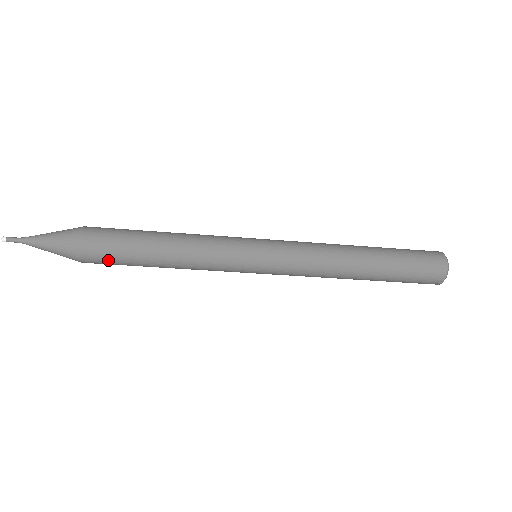
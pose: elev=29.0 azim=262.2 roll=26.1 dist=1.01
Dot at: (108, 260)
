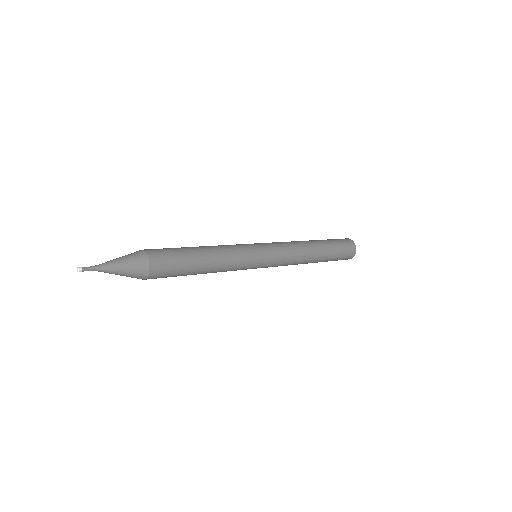
Dot at: (168, 274)
